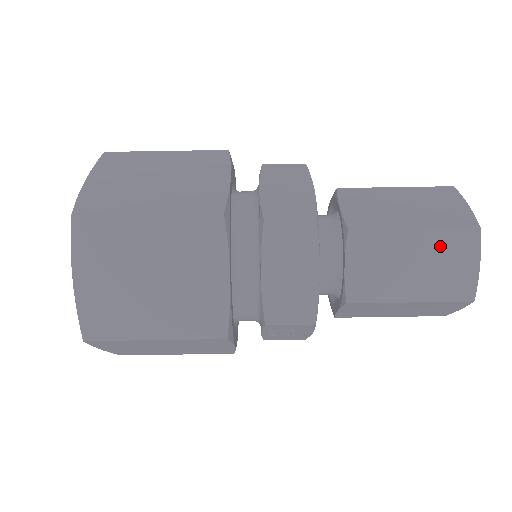
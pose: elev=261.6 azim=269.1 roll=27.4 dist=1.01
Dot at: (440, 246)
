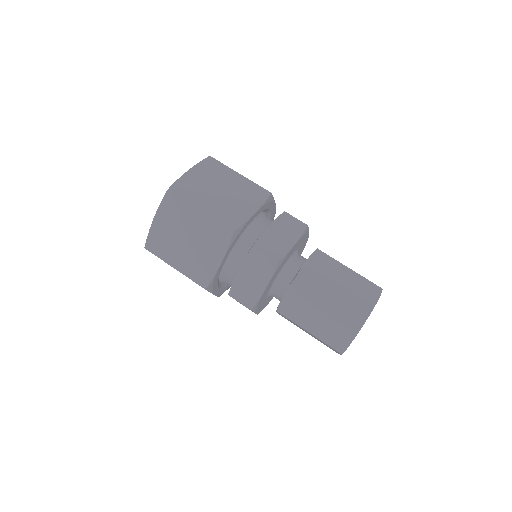
Dot at: (339, 315)
